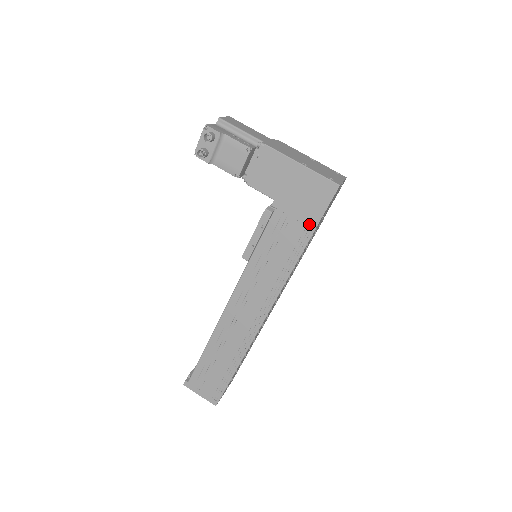
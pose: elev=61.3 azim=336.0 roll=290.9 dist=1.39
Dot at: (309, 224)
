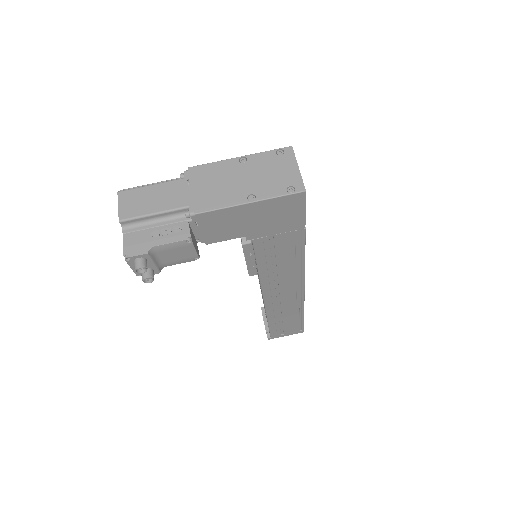
Dot at: (296, 228)
